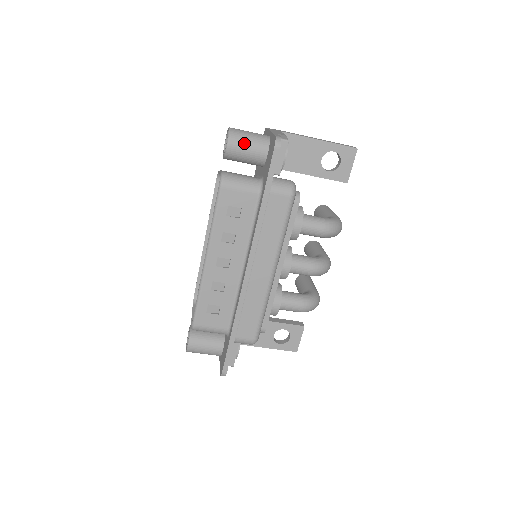
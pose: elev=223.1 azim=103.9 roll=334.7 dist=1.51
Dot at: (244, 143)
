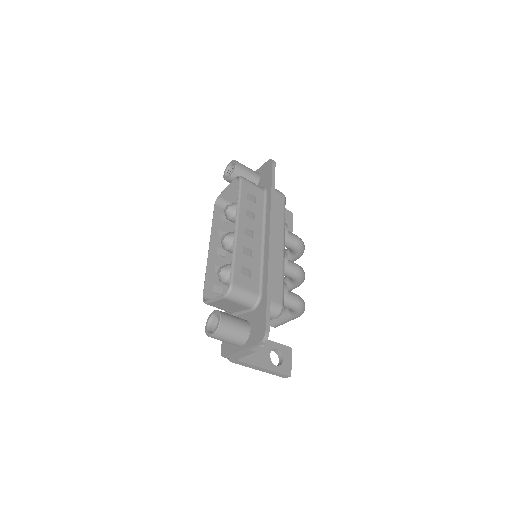
Dot at: (245, 167)
